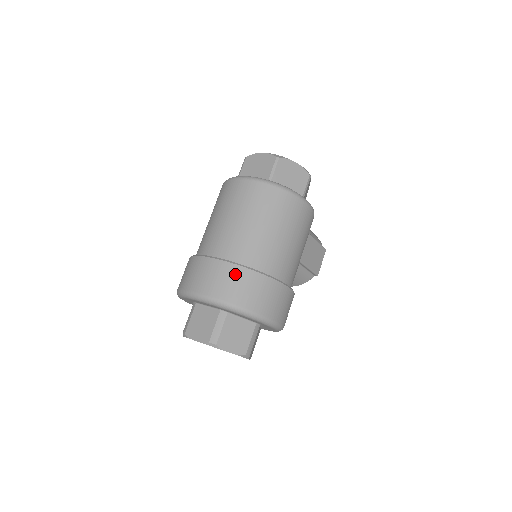
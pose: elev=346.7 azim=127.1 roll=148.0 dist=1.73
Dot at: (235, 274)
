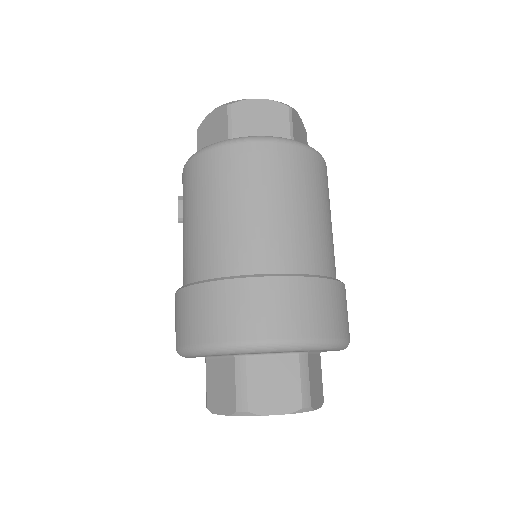
Dot at: (324, 293)
